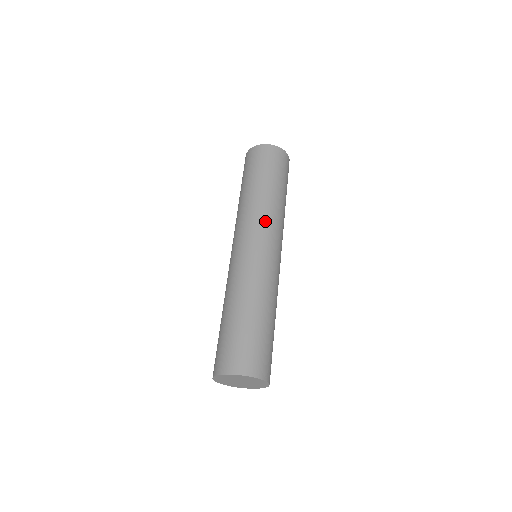
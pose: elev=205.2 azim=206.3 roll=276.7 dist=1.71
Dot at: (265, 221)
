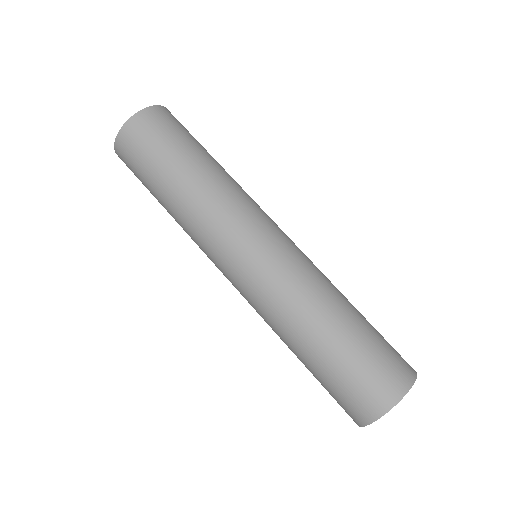
Dot at: (235, 211)
